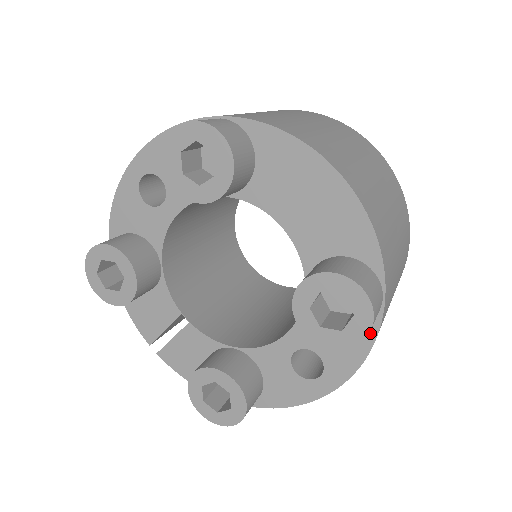
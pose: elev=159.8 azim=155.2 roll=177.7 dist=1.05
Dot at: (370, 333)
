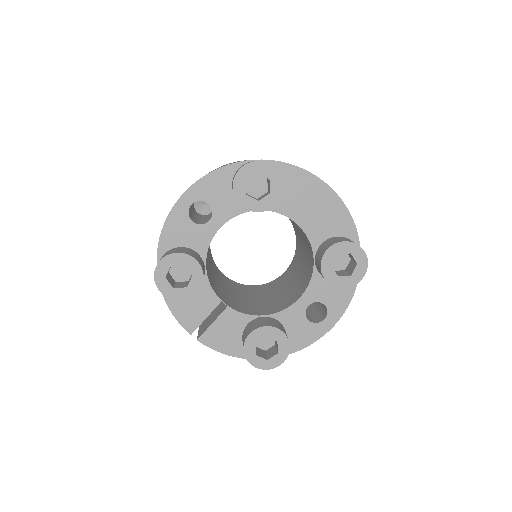
Dot at: occluded
